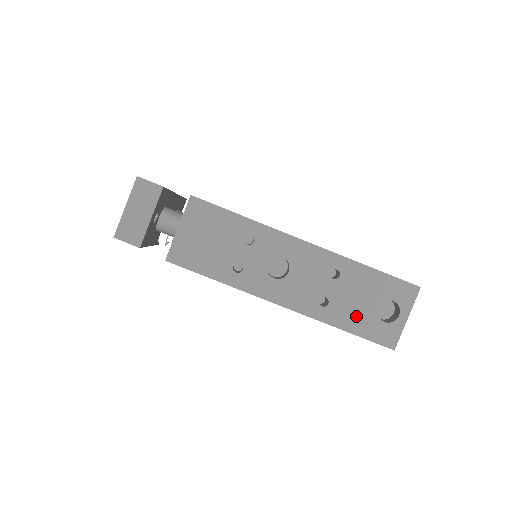
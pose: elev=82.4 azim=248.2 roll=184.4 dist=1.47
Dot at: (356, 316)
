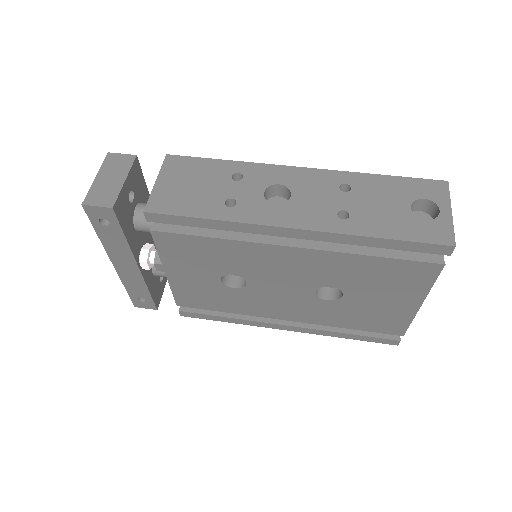
Dot at: (388, 221)
